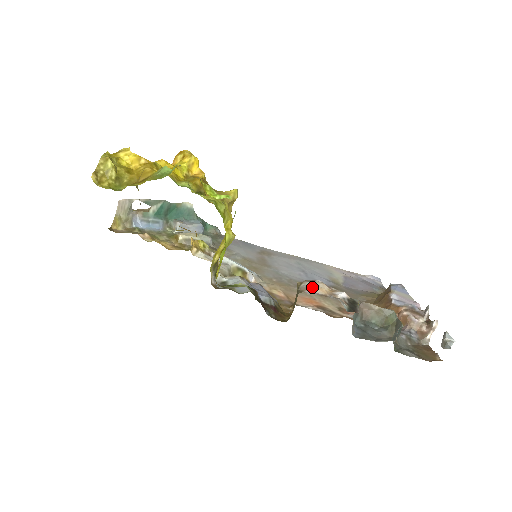
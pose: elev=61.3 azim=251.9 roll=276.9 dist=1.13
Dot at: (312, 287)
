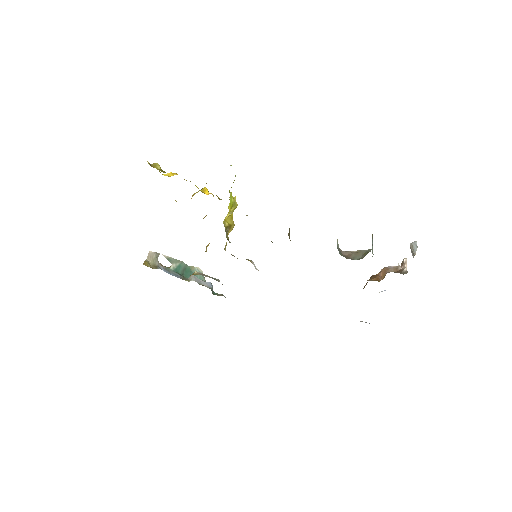
Dot at: occluded
